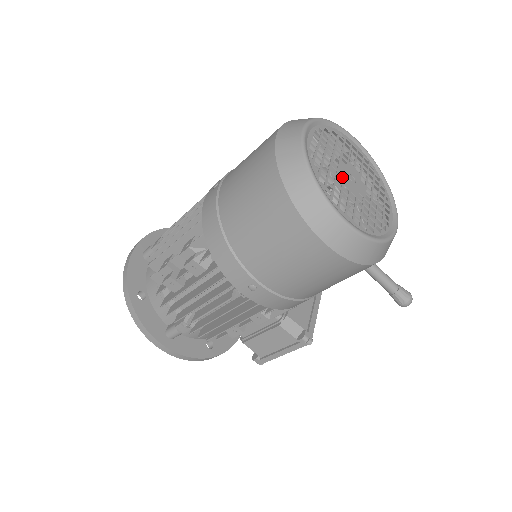
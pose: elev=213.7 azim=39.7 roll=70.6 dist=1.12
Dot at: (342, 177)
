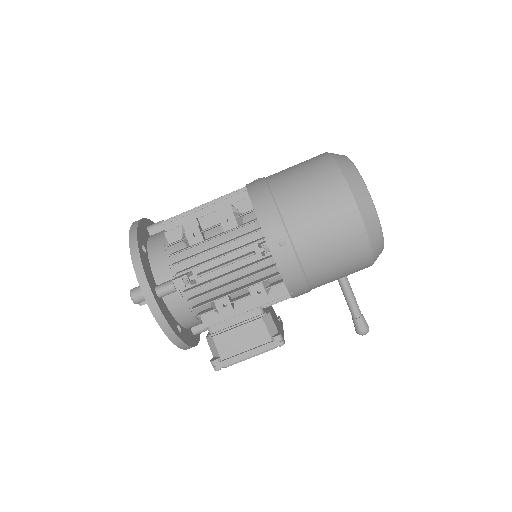
Dot at: occluded
